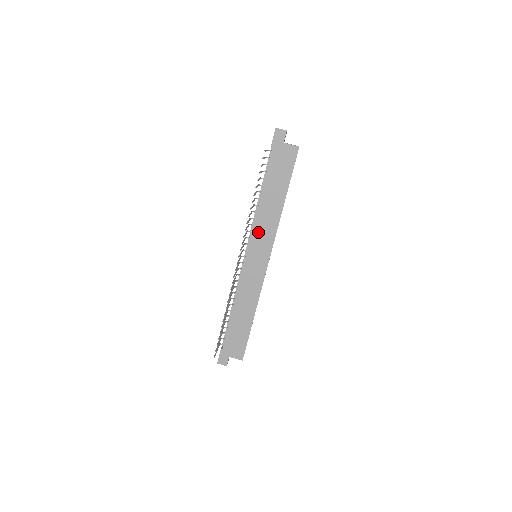
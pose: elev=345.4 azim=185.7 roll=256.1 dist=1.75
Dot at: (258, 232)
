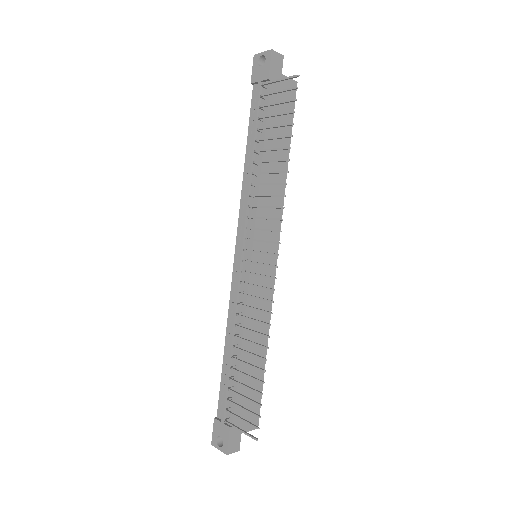
Dot at: (263, 216)
